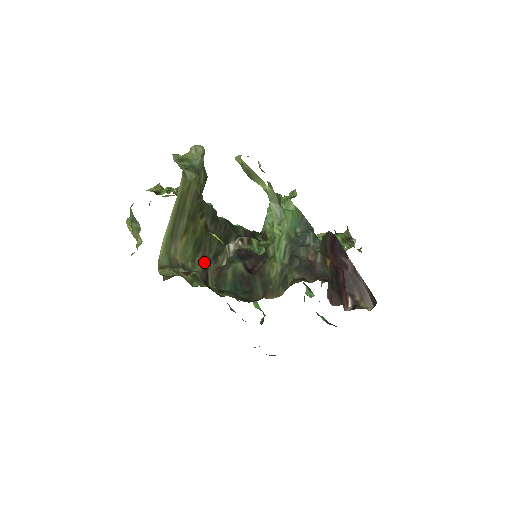
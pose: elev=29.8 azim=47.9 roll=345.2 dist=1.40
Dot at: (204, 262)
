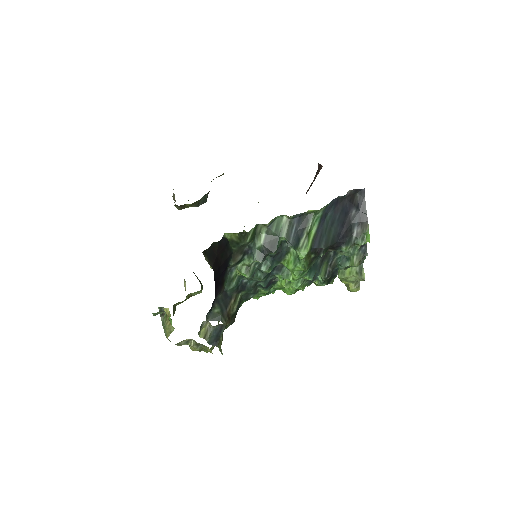
Dot at: occluded
